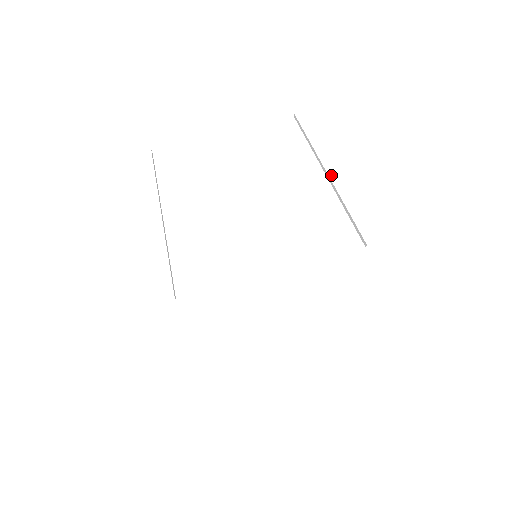
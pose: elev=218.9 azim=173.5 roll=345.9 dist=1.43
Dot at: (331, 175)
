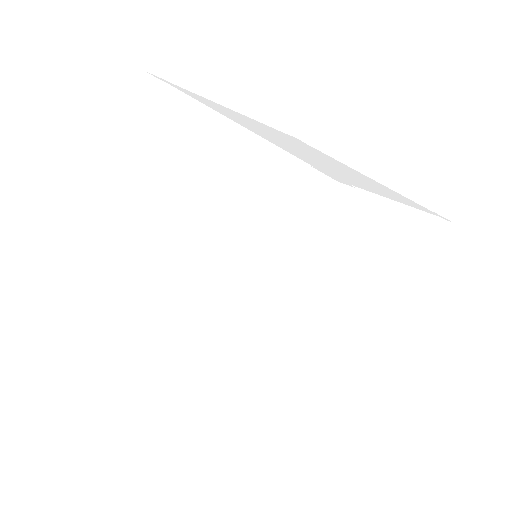
Dot at: (229, 333)
